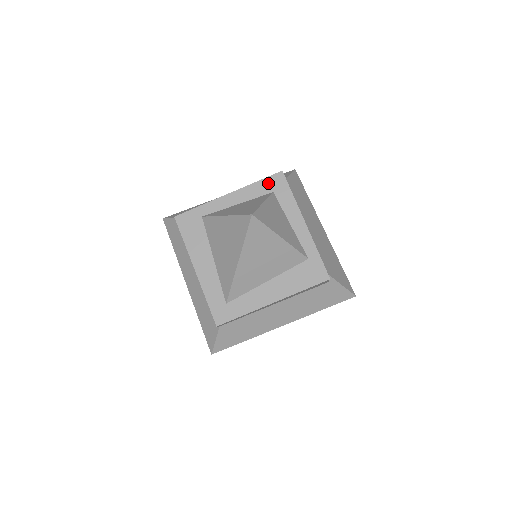
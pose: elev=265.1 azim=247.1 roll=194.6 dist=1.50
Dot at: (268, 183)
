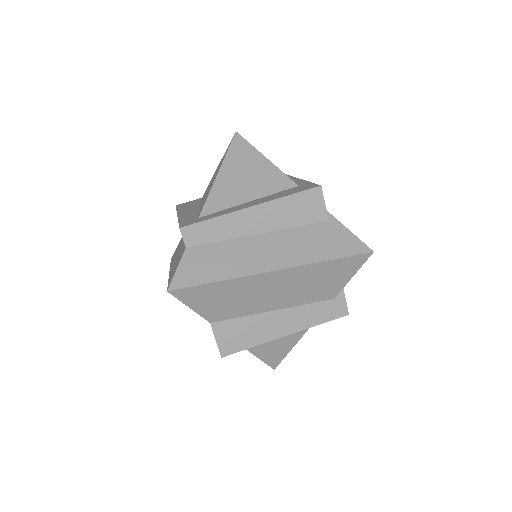
Dot at: occluded
